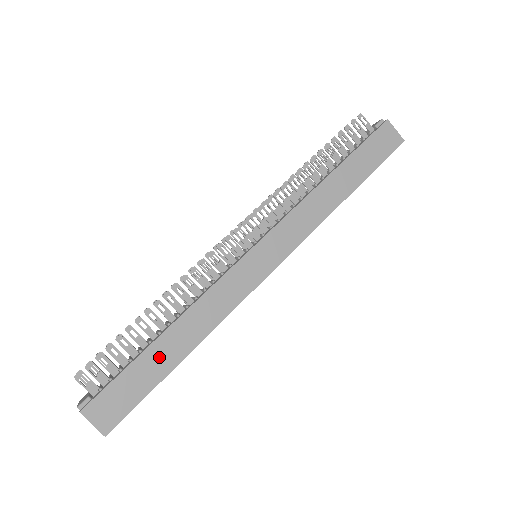
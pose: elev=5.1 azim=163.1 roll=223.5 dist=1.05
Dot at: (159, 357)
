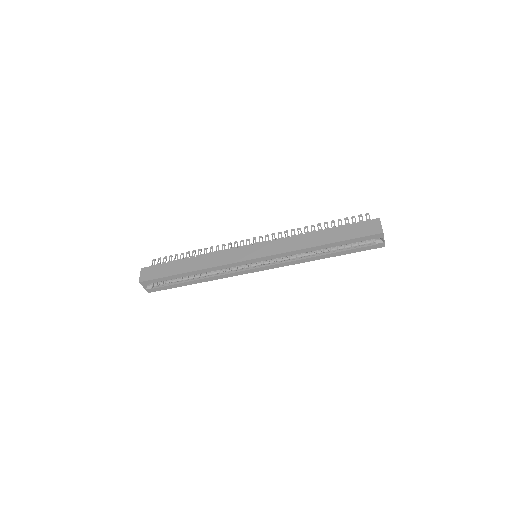
Dot at: (179, 266)
